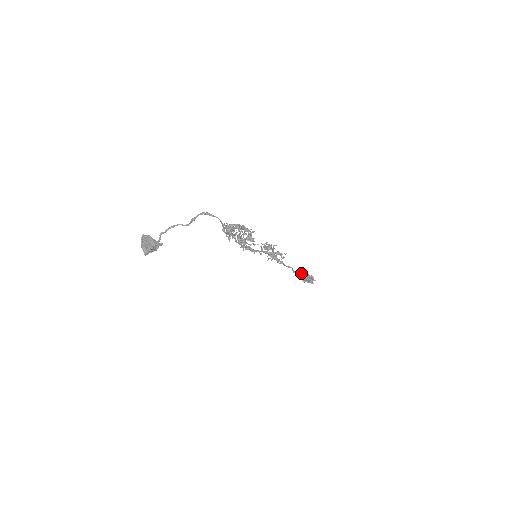
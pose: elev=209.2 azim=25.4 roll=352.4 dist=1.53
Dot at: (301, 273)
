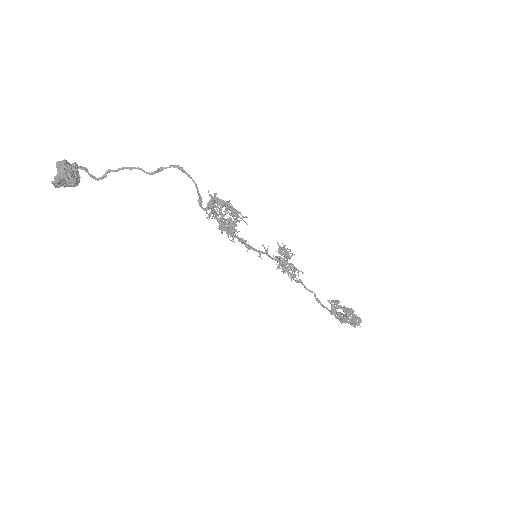
Dot at: occluded
